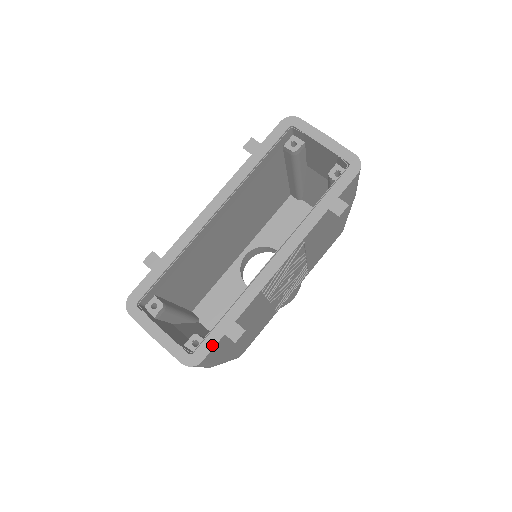
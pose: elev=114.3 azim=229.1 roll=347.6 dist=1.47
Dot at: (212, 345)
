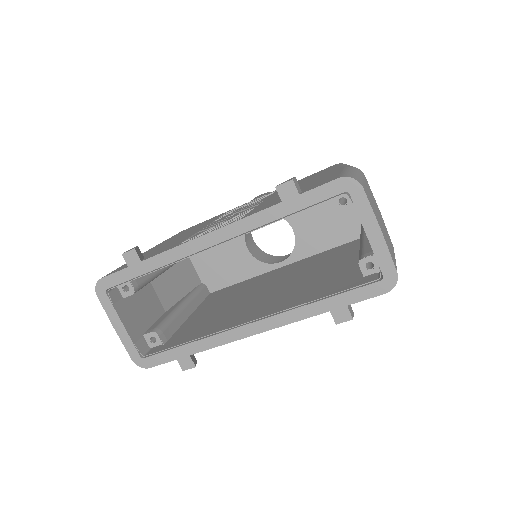
Dot at: (162, 361)
